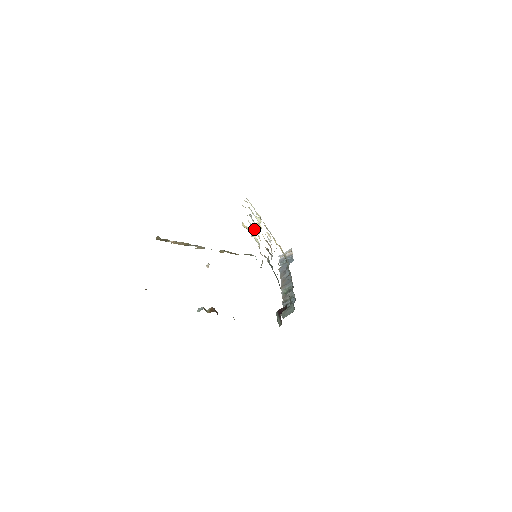
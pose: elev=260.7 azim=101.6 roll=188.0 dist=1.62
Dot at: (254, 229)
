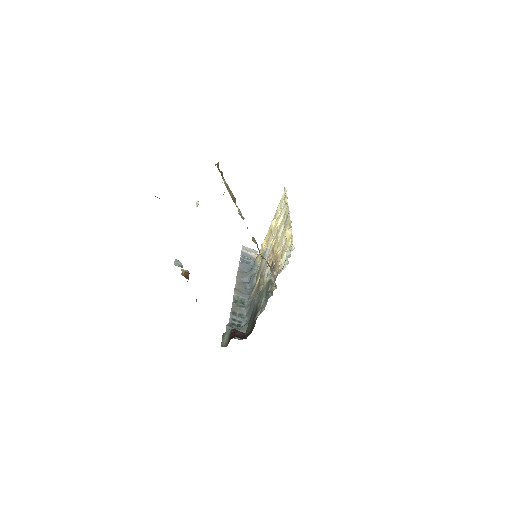
Dot at: (284, 239)
